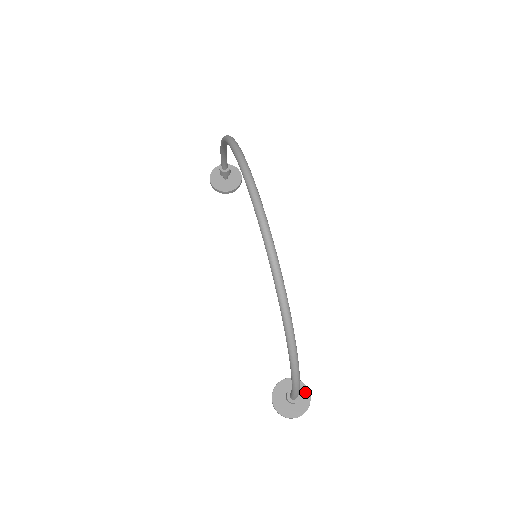
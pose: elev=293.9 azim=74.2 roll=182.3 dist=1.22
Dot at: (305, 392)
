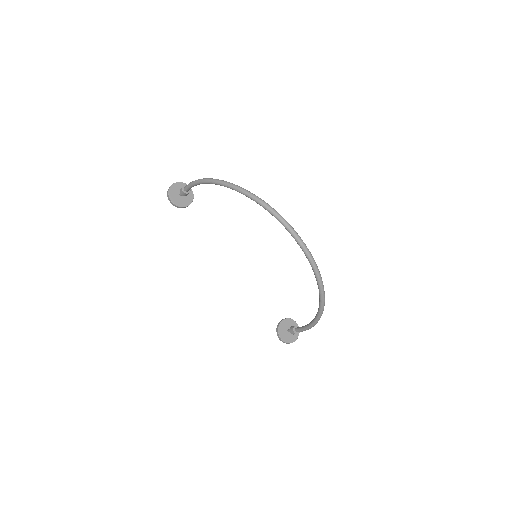
Dot at: (294, 324)
